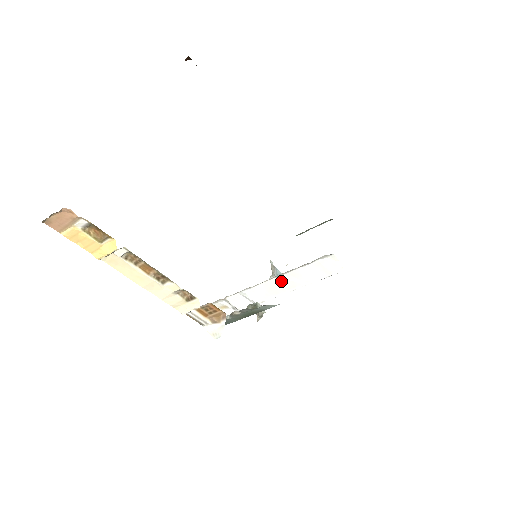
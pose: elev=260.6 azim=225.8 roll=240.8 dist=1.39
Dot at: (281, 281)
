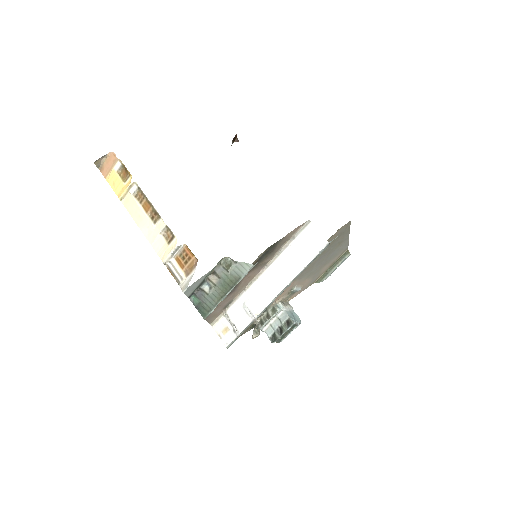
Dot at: (273, 274)
